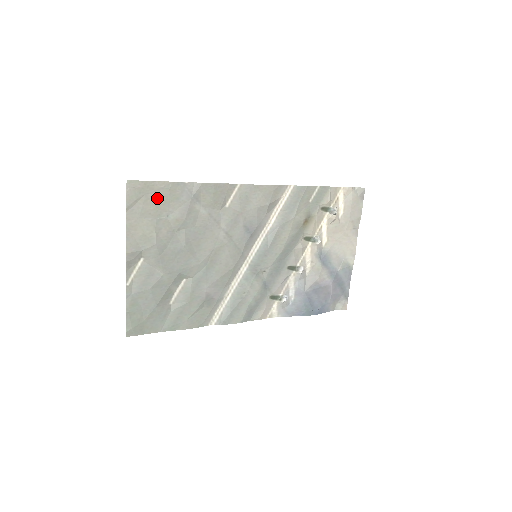
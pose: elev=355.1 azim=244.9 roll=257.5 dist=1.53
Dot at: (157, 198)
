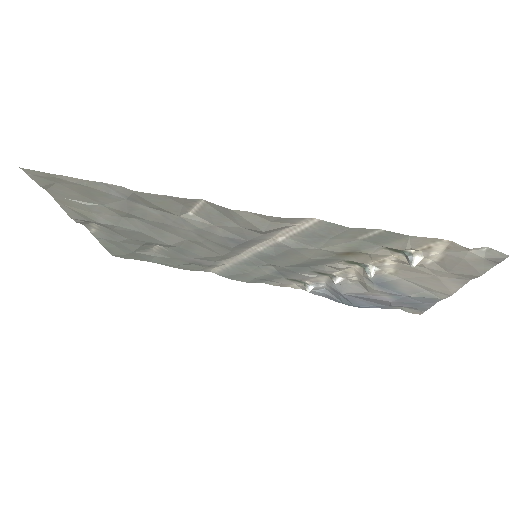
Dot at: (76, 188)
